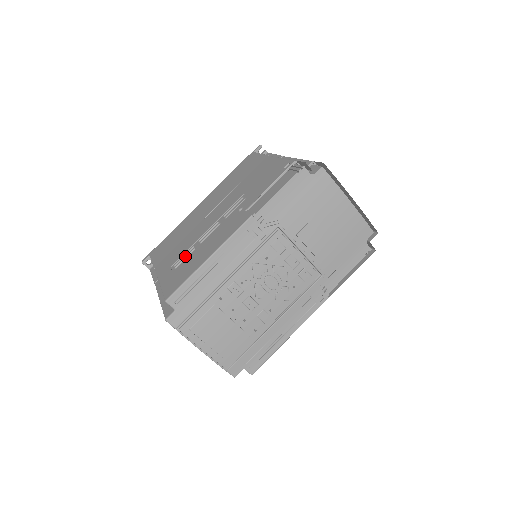
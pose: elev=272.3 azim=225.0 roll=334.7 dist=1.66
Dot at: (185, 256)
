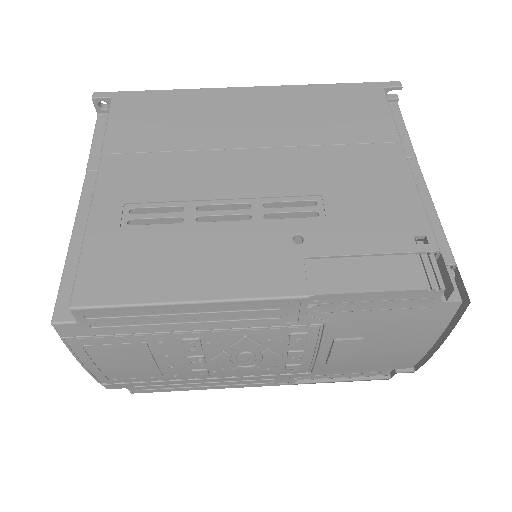
Dot at: (159, 214)
